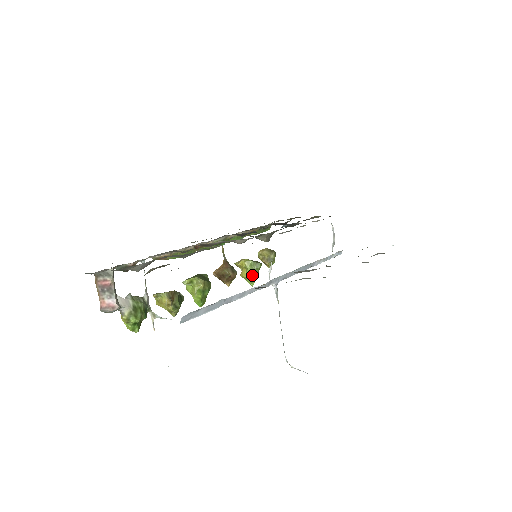
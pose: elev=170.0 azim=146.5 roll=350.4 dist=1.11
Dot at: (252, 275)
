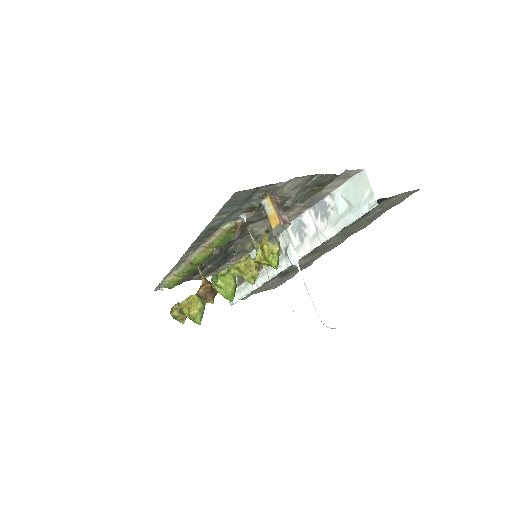
Dot at: (202, 310)
